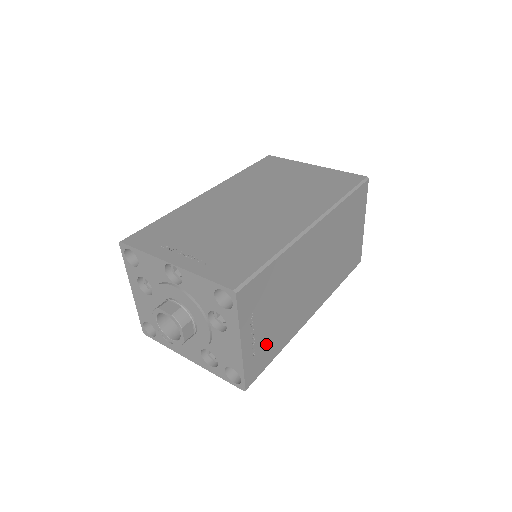
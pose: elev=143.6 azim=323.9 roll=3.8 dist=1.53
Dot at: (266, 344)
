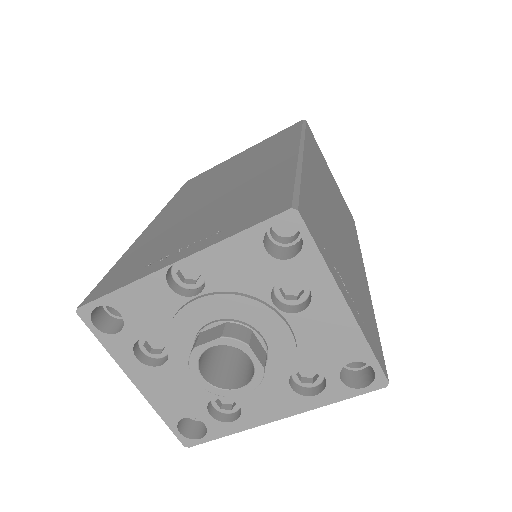
Dot at: (361, 308)
